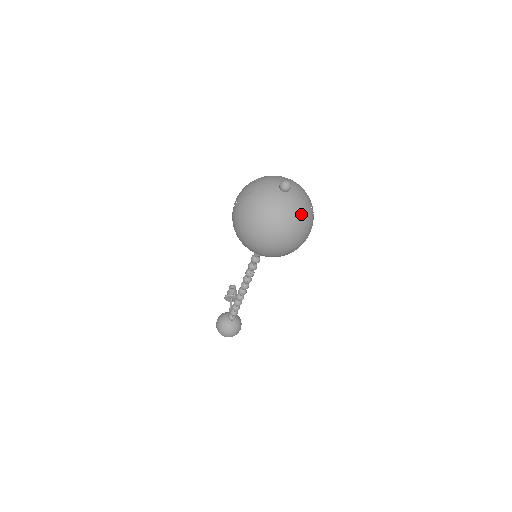
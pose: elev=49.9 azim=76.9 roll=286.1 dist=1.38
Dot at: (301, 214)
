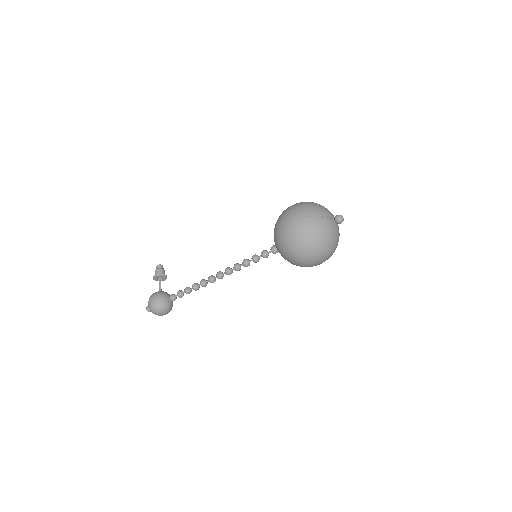
Dot at: (338, 241)
